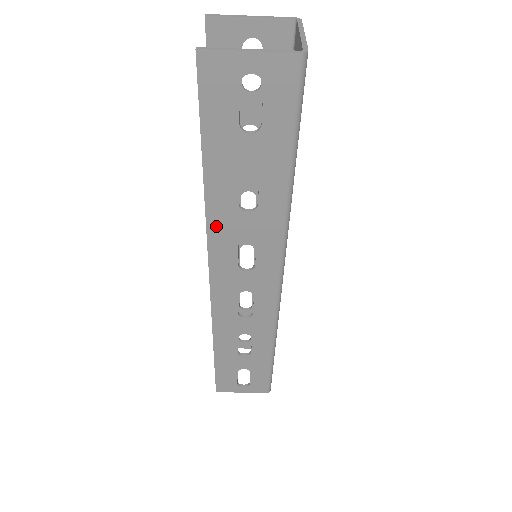
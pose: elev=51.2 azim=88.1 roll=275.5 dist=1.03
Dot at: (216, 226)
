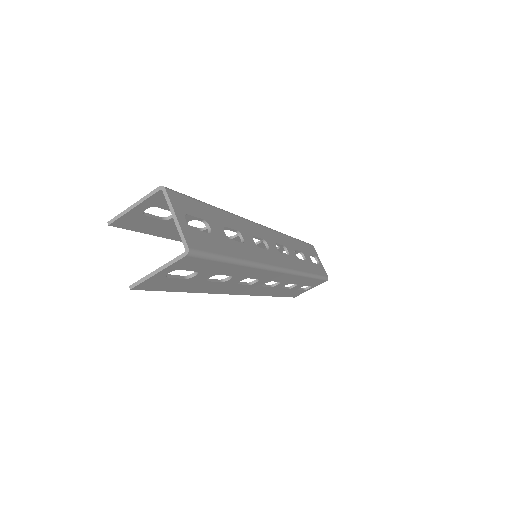
Dot at: (218, 290)
